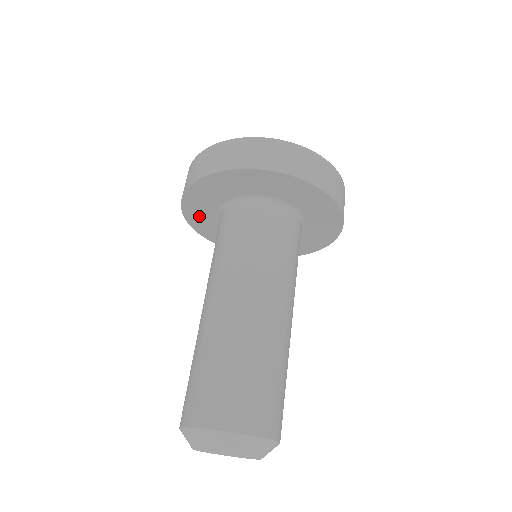
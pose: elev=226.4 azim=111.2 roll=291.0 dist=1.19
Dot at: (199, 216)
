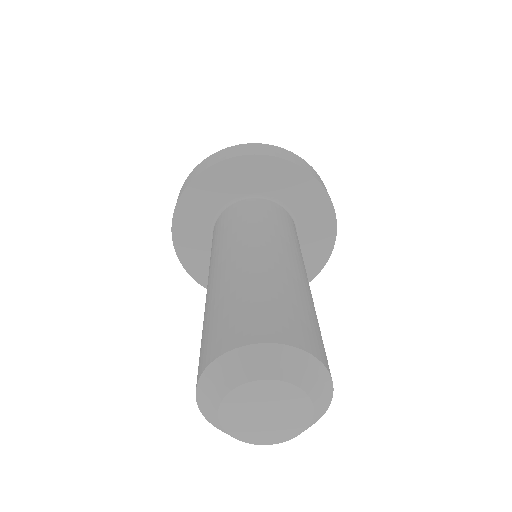
Dot at: (200, 264)
